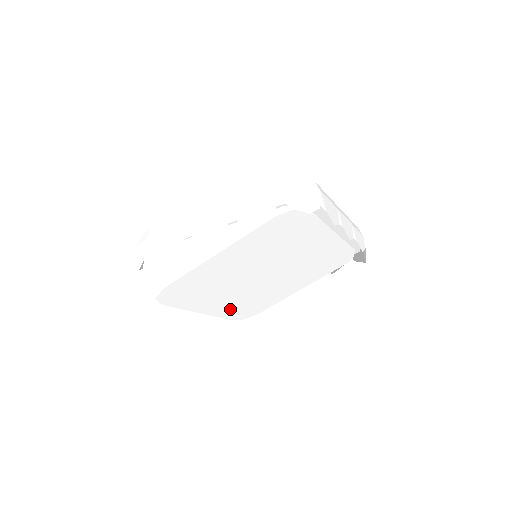
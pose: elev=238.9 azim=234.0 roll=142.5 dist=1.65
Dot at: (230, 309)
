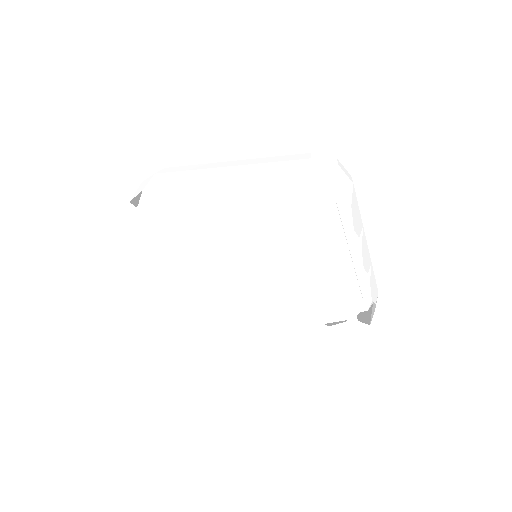
Dot at: (203, 308)
